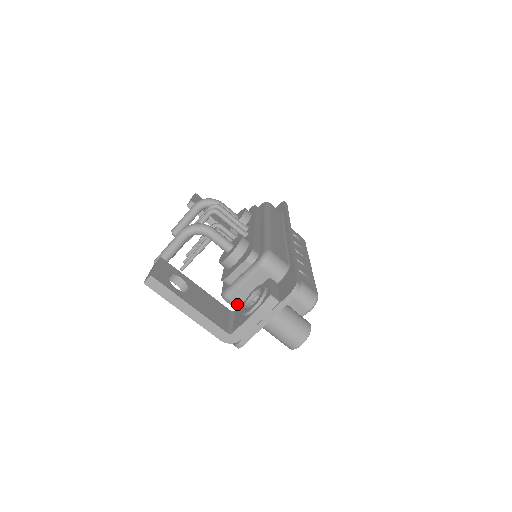
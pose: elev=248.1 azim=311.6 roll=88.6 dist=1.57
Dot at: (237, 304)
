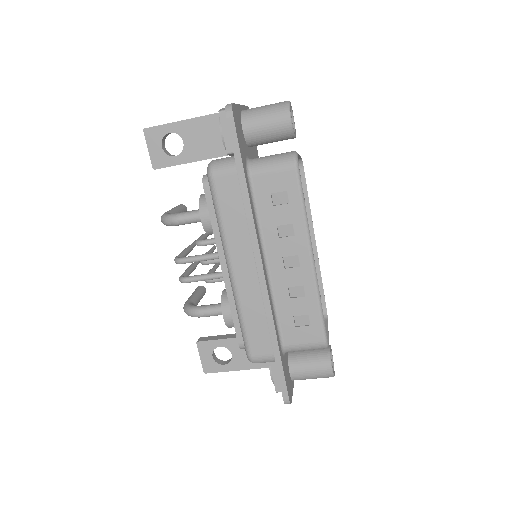
Dot at: occluded
